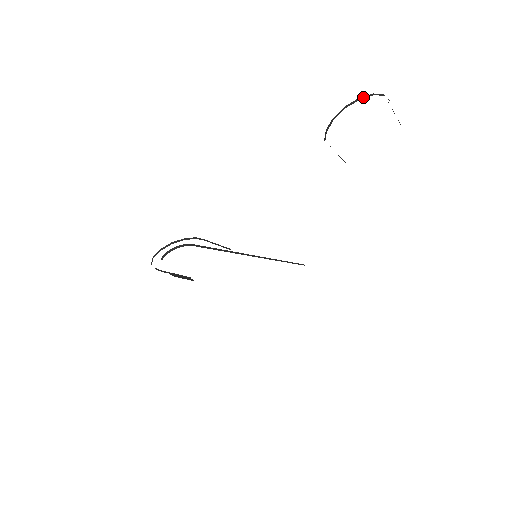
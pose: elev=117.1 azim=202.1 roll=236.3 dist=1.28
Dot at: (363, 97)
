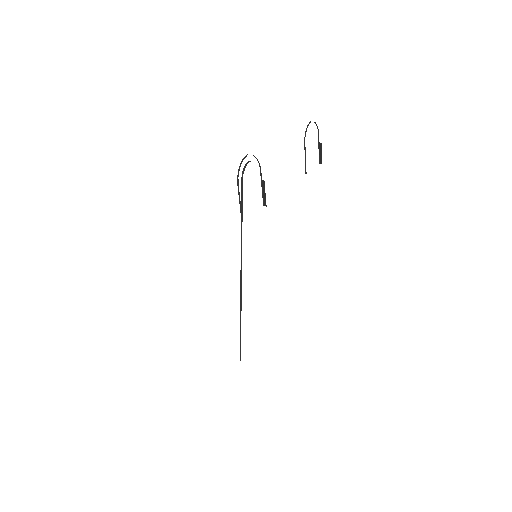
Dot at: occluded
